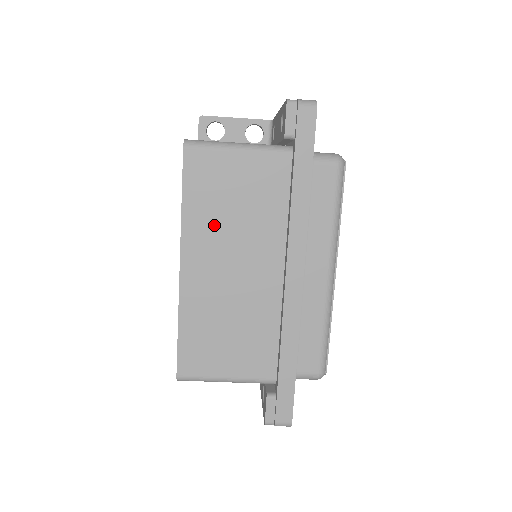
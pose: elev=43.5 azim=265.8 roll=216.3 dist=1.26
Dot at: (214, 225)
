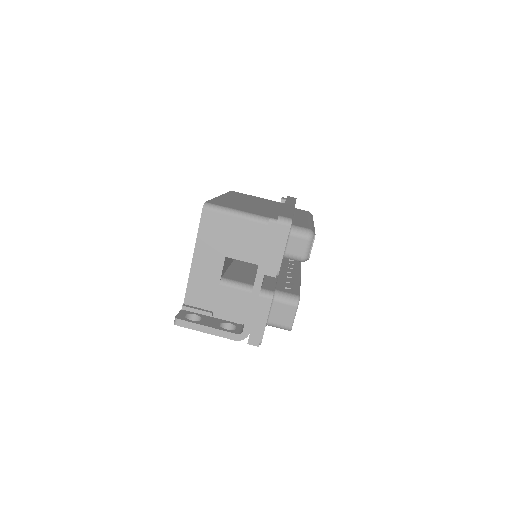
Dot at: occluded
